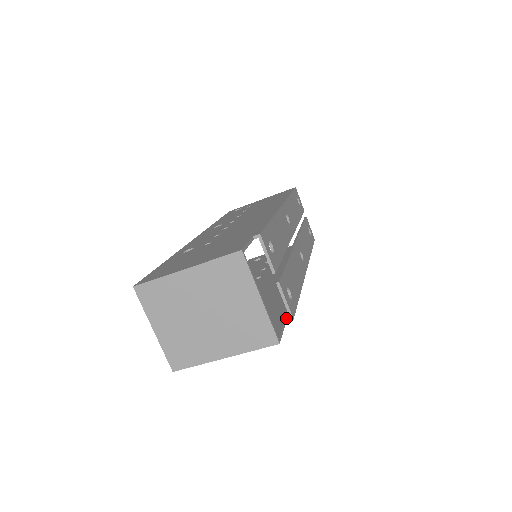
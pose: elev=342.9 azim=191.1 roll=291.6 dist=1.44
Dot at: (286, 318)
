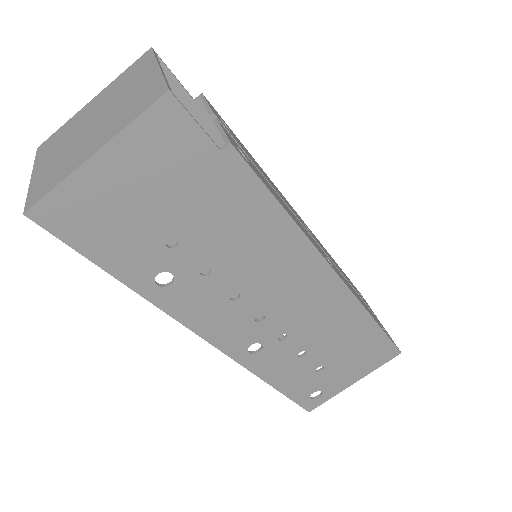
Dot at: (221, 147)
